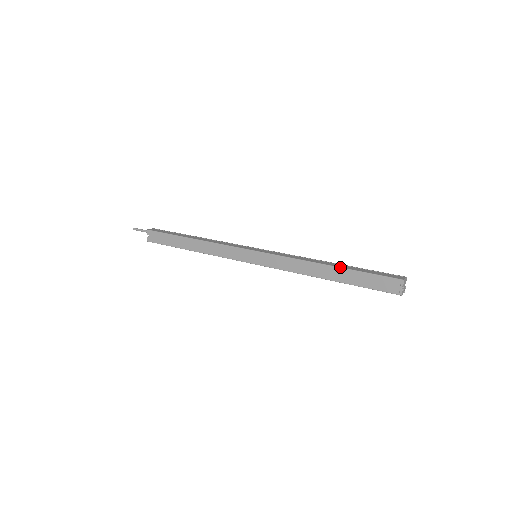
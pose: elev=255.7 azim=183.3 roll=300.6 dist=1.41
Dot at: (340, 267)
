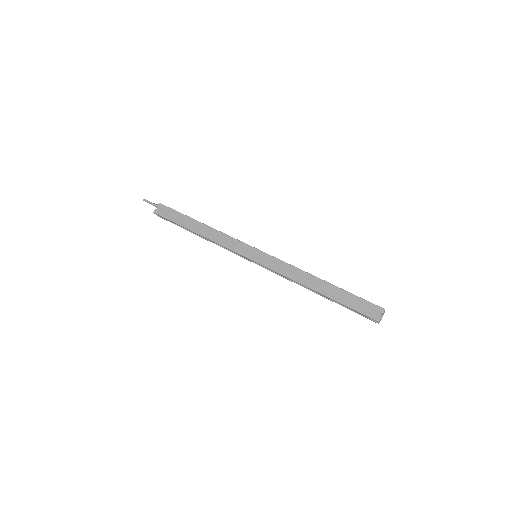
Dot at: occluded
